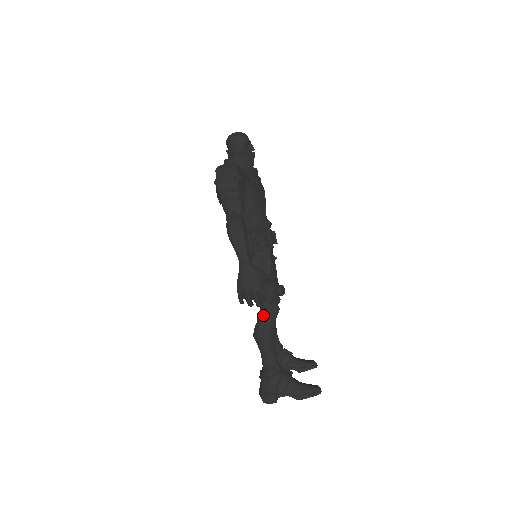
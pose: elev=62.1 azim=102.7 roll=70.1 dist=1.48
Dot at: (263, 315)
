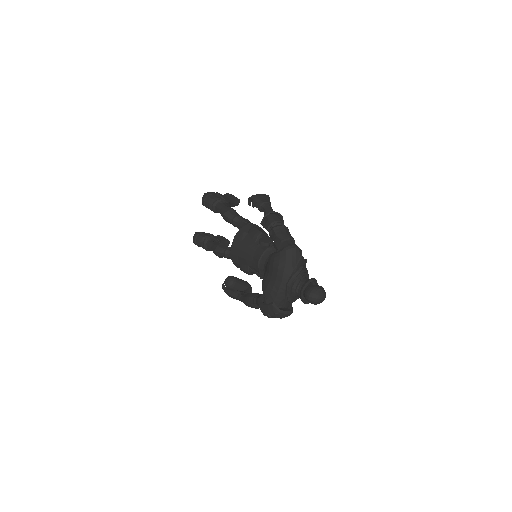
Dot at: (230, 258)
